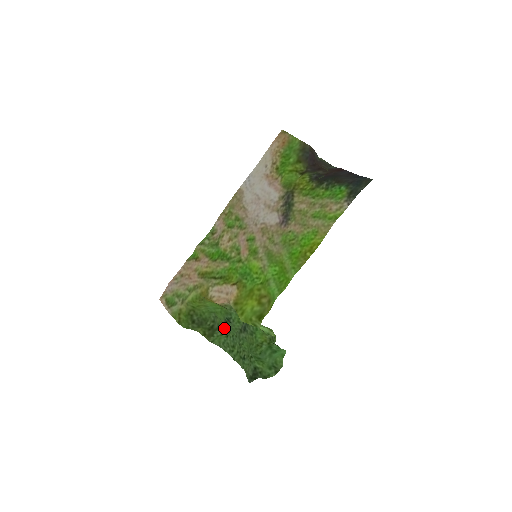
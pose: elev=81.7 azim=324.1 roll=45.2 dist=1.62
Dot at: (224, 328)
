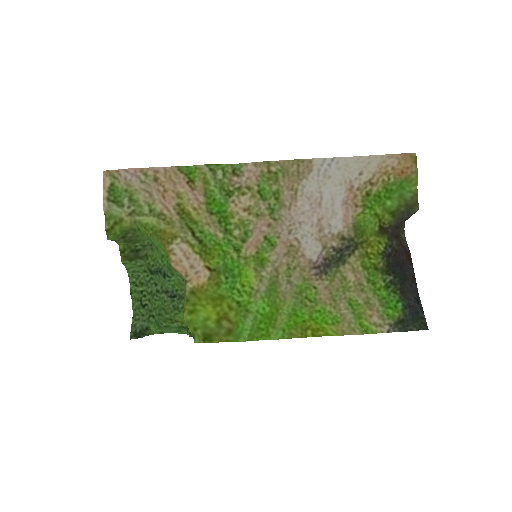
Dot at: (150, 267)
